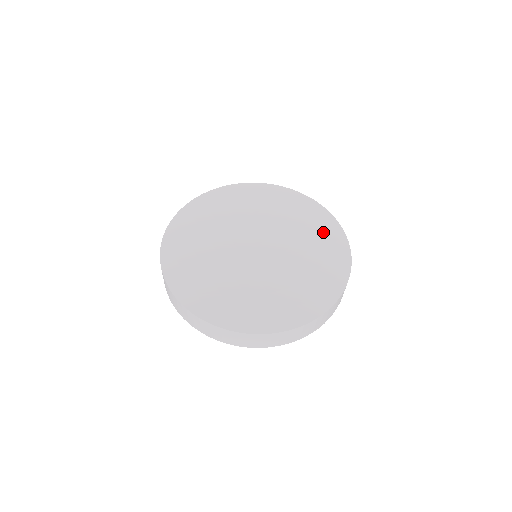
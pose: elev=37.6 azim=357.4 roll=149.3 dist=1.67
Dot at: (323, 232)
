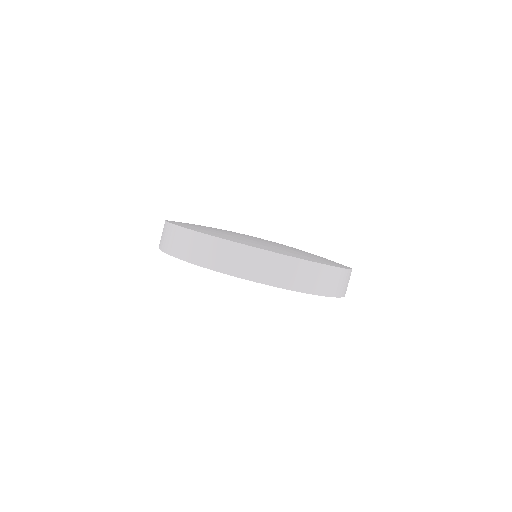
Dot at: occluded
